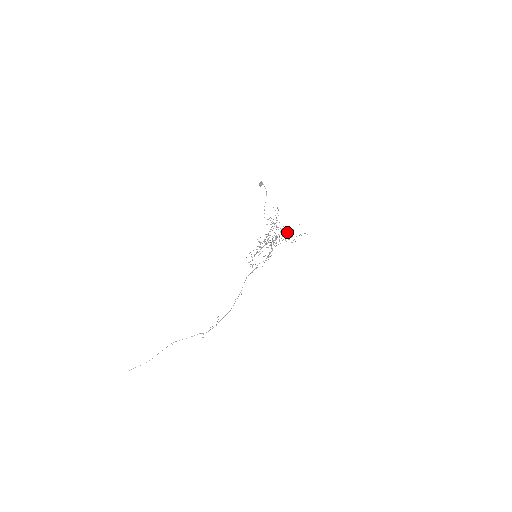
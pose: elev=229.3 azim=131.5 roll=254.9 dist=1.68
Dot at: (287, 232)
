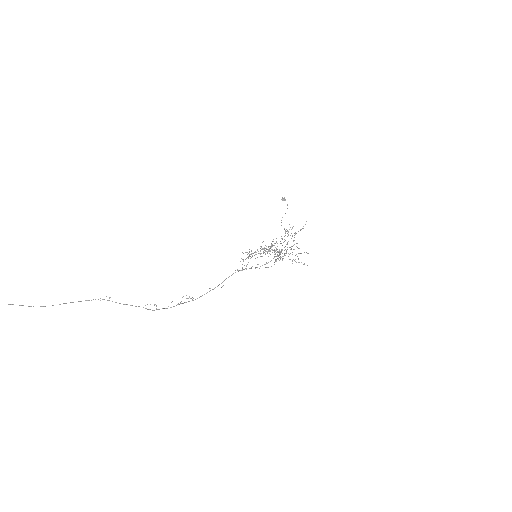
Dot at: occluded
